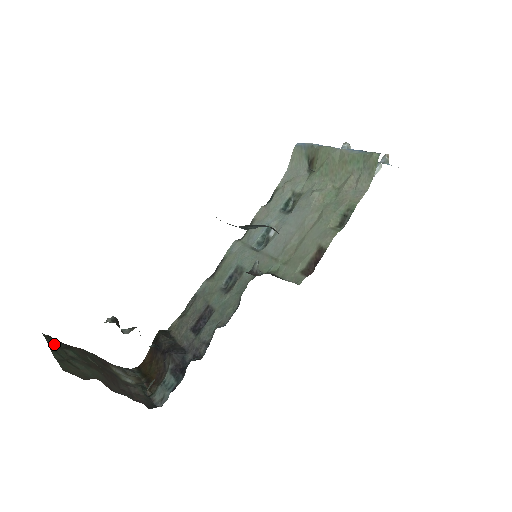
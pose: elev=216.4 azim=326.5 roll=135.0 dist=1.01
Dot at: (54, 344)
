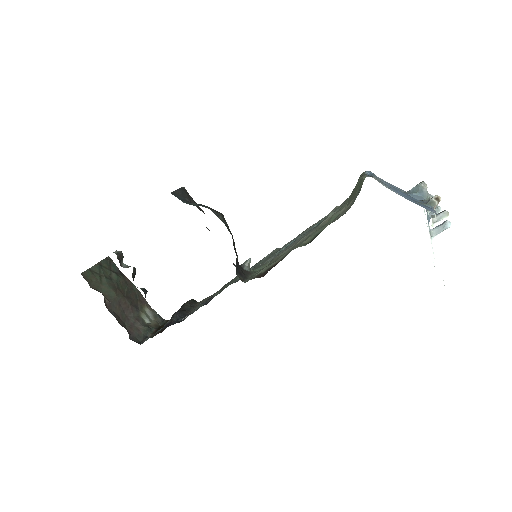
Dot at: (108, 265)
